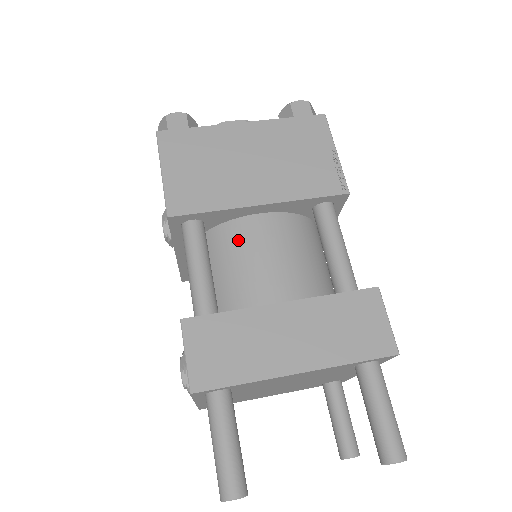
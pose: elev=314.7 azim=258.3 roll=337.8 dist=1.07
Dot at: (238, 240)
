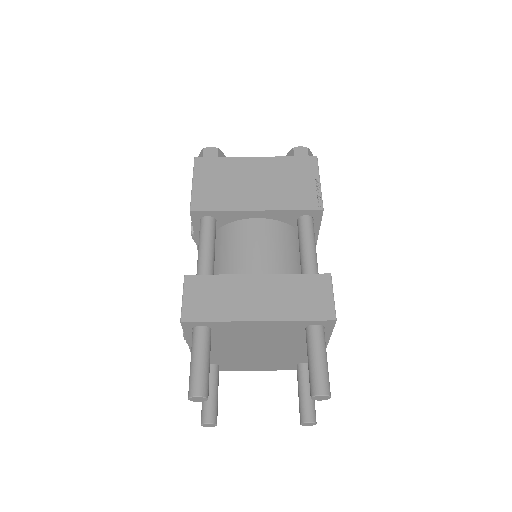
Dot at: (238, 234)
